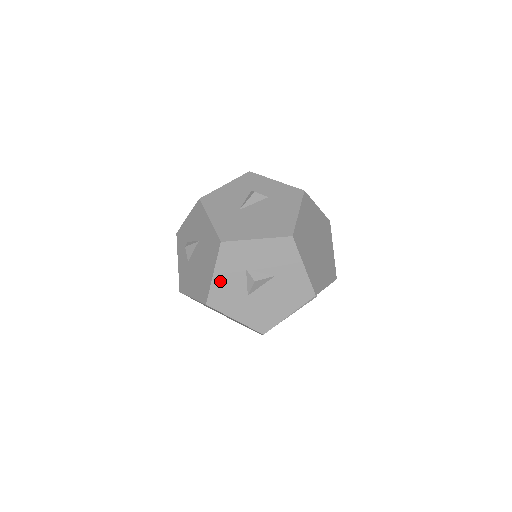
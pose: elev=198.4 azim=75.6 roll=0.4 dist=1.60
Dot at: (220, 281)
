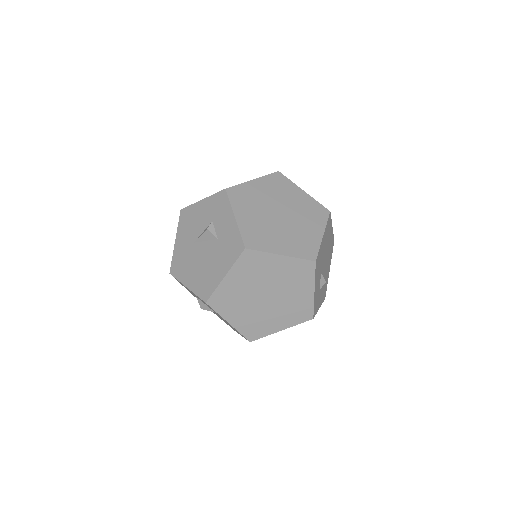
Dot at: occluded
